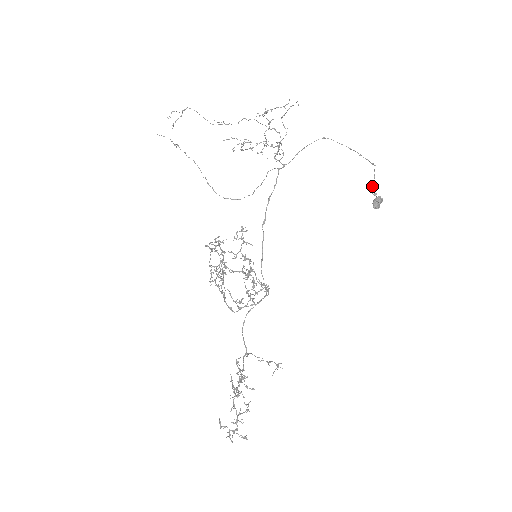
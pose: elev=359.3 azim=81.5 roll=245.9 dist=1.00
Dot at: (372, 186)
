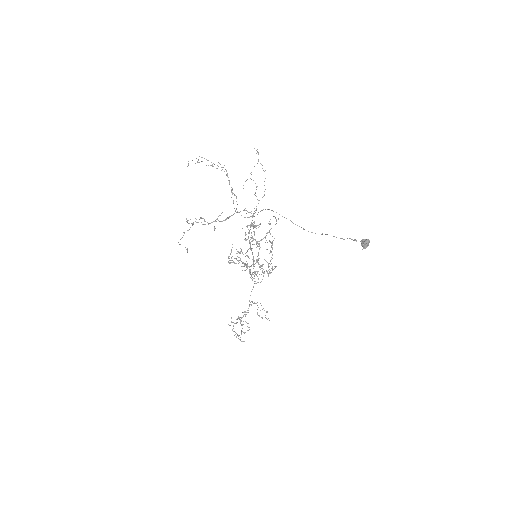
Dot at: occluded
